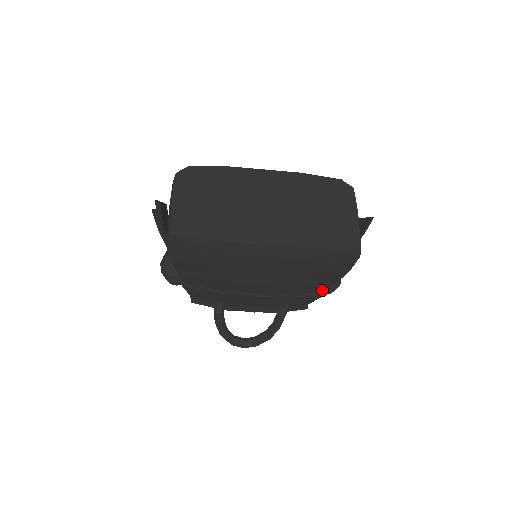
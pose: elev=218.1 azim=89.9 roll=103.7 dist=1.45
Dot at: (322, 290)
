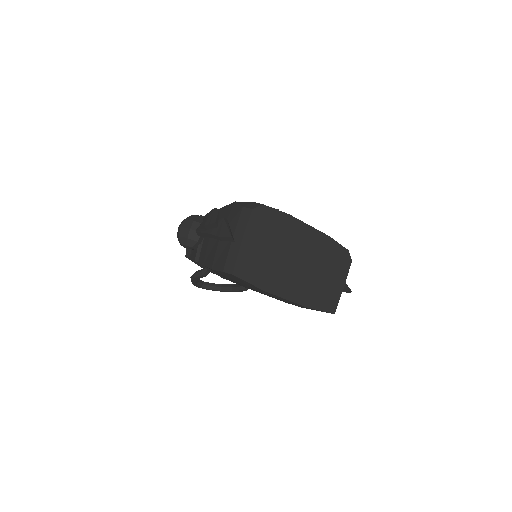
Dot at: occluded
